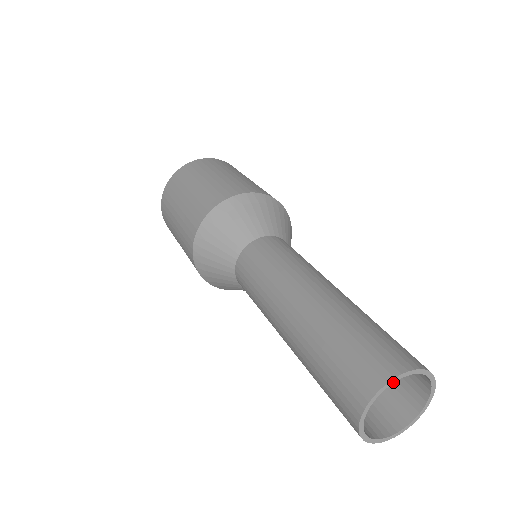
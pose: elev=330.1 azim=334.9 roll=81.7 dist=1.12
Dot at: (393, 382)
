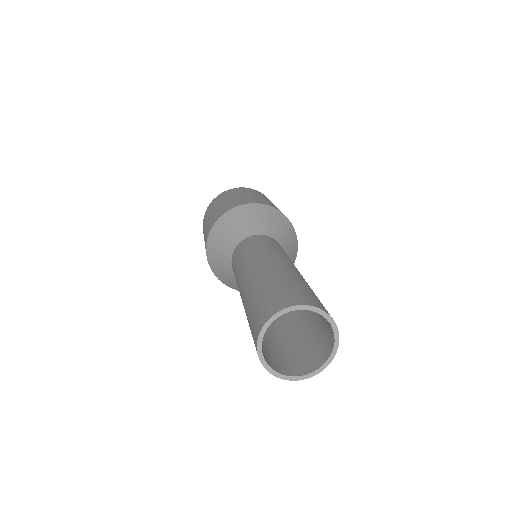
Dot at: (284, 313)
